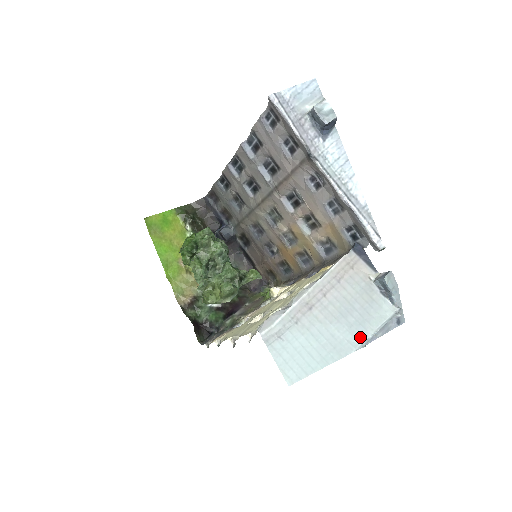
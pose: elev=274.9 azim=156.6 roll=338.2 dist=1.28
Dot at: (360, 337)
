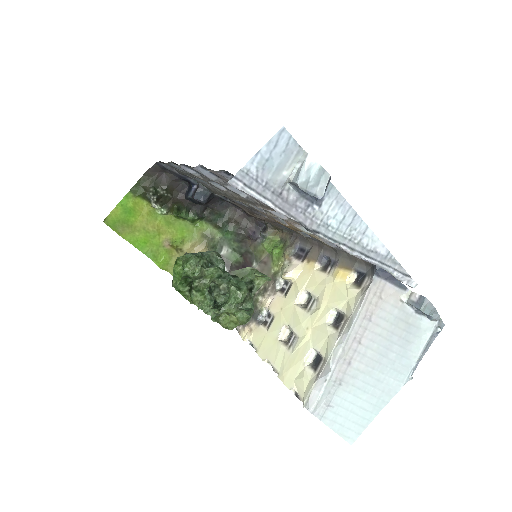
Dot at: (405, 370)
